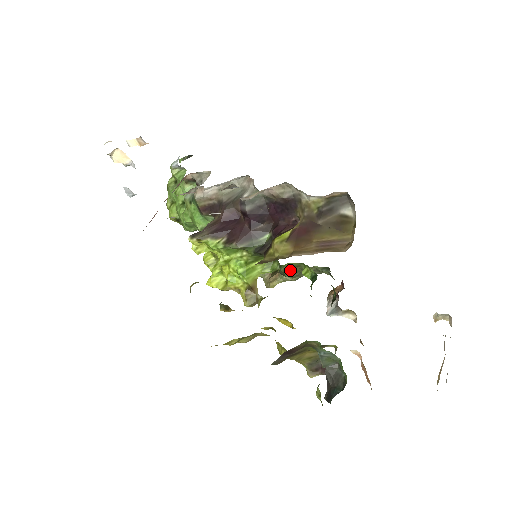
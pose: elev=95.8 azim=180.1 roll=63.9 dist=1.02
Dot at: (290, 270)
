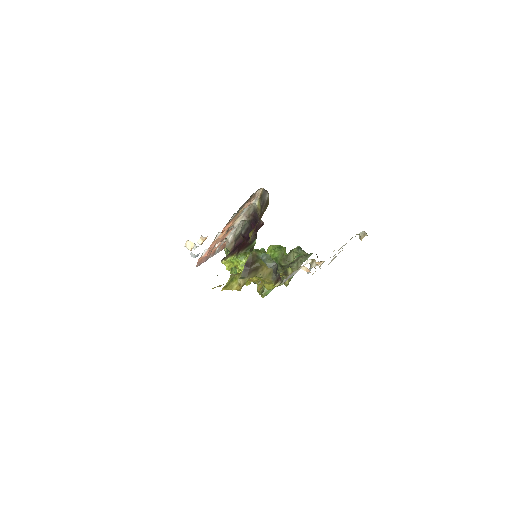
Dot at: (282, 260)
